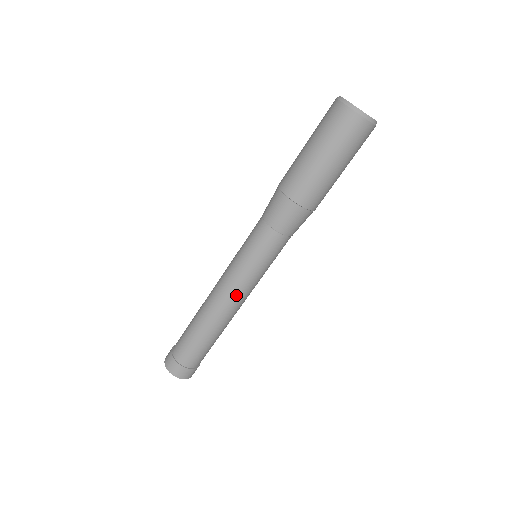
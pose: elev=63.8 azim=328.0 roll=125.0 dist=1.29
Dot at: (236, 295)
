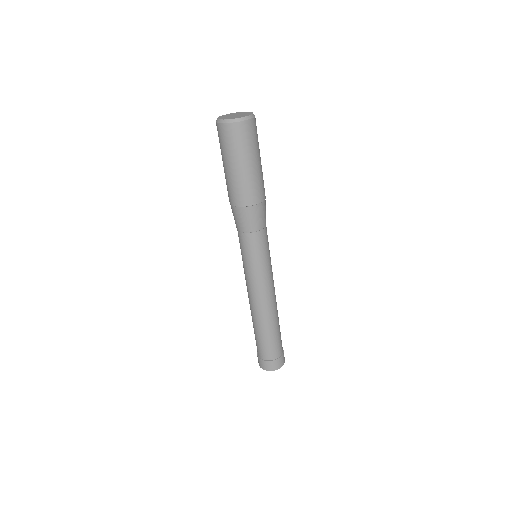
Dot at: (271, 287)
